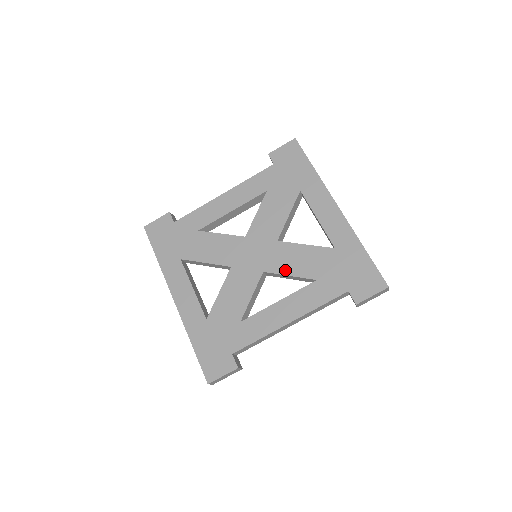
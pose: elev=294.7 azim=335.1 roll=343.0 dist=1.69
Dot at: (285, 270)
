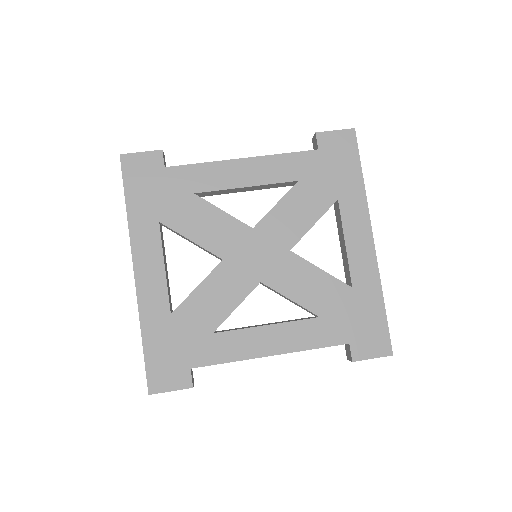
Dot at: (287, 291)
